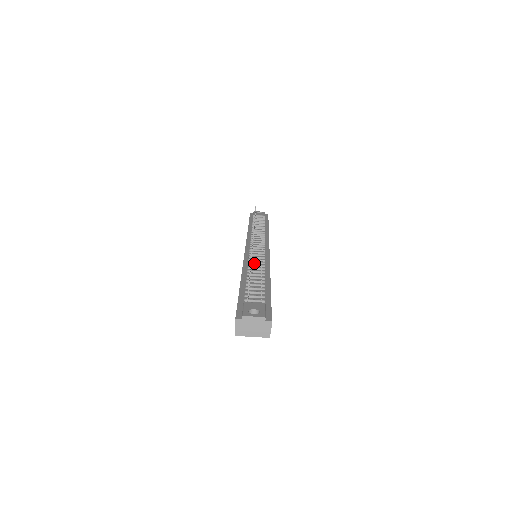
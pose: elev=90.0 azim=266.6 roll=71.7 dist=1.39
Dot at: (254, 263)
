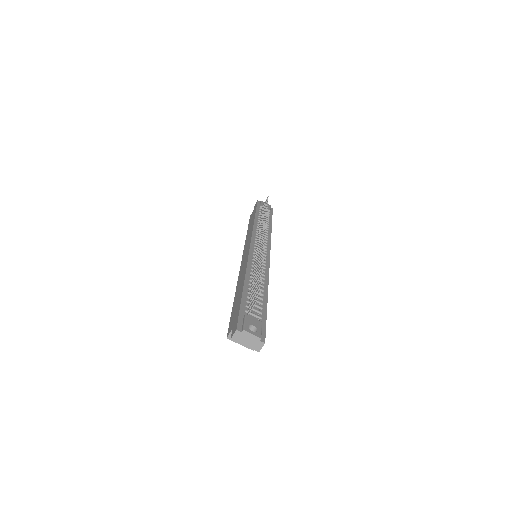
Dot at: occluded
